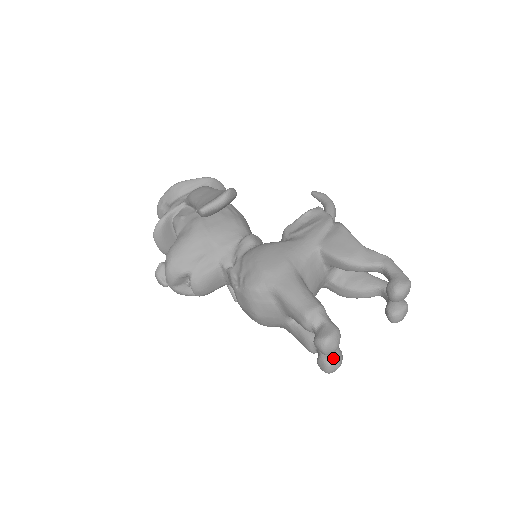
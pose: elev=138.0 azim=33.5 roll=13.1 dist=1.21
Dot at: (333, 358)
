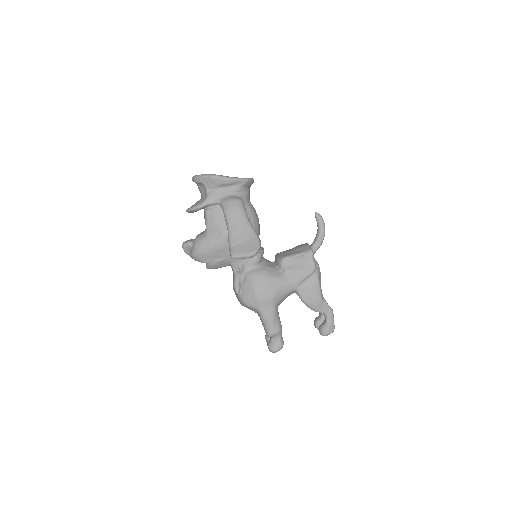
Dot at: occluded
